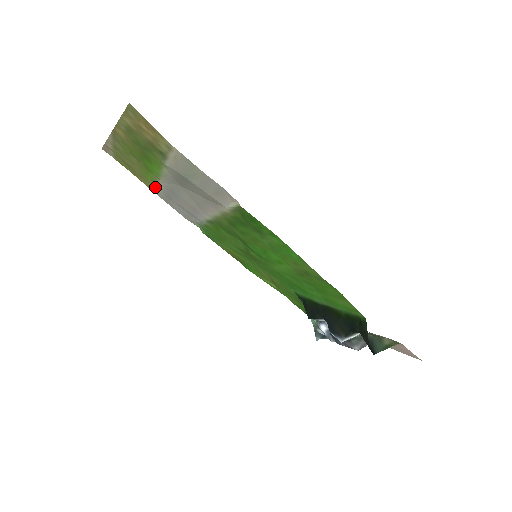
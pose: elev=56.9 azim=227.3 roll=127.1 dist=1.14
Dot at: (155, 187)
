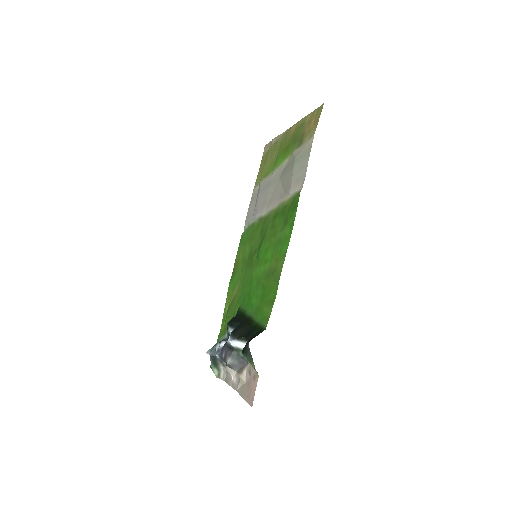
Dot at: (261, 182)
